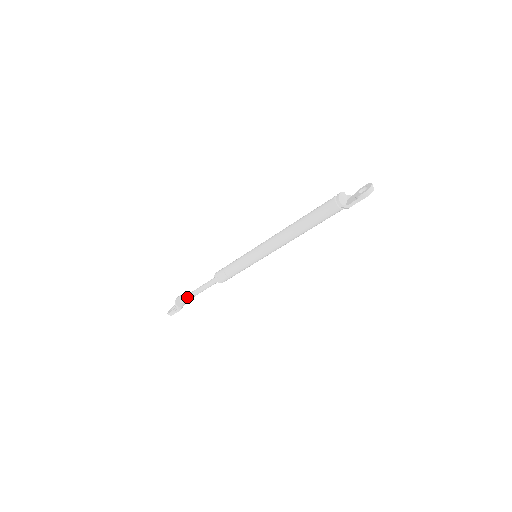
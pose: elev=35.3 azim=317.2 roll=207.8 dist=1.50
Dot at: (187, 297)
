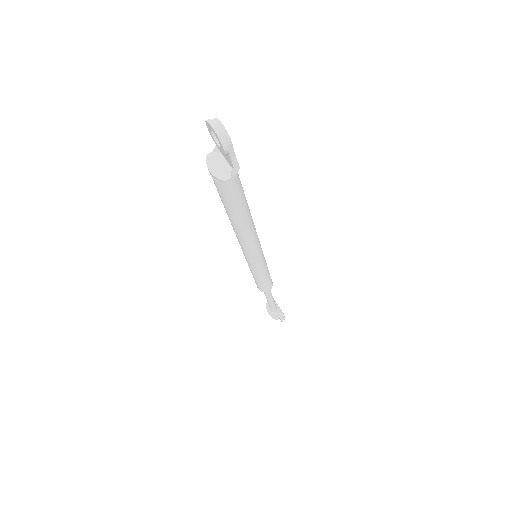
Dot at: (272, 308)
